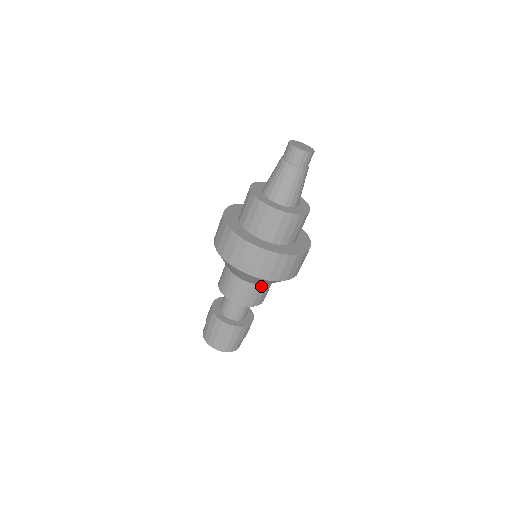
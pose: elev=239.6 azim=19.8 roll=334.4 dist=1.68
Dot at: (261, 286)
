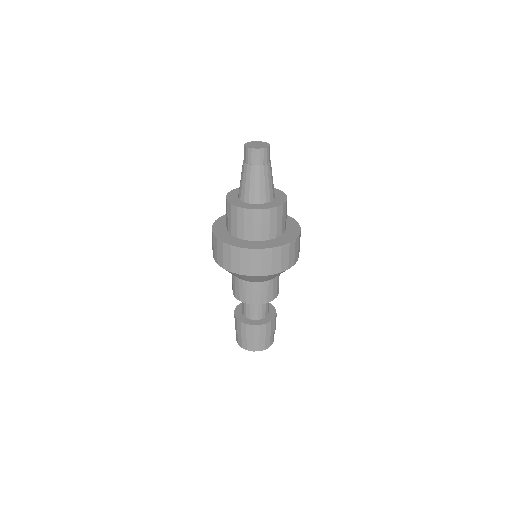
Dot at: (273, 280)
